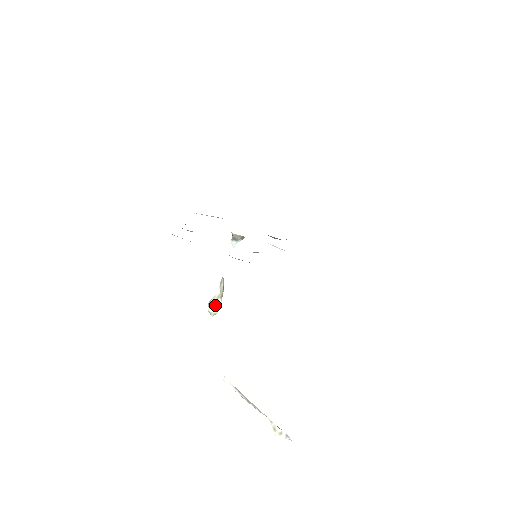
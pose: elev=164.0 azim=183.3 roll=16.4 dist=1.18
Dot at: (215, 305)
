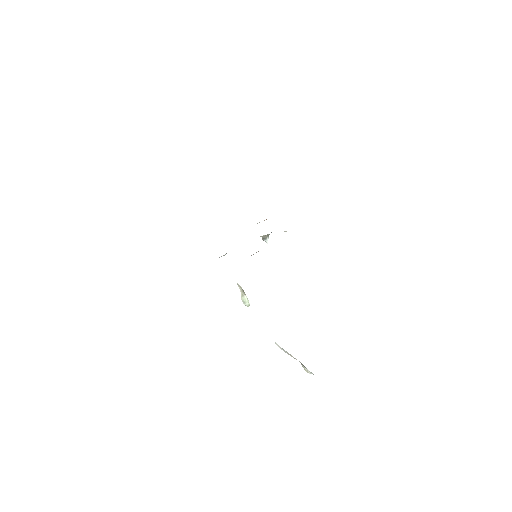
Dot at: (245, 301)
